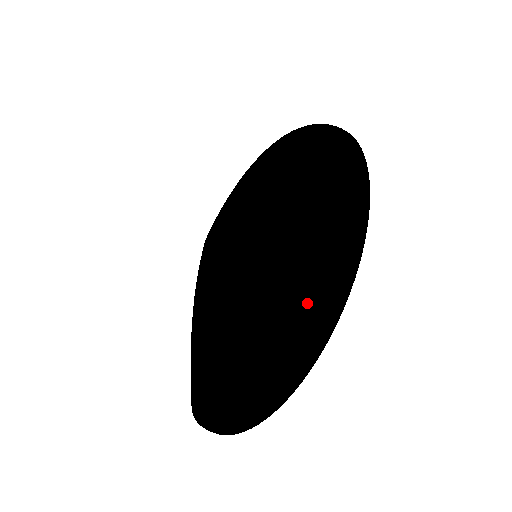
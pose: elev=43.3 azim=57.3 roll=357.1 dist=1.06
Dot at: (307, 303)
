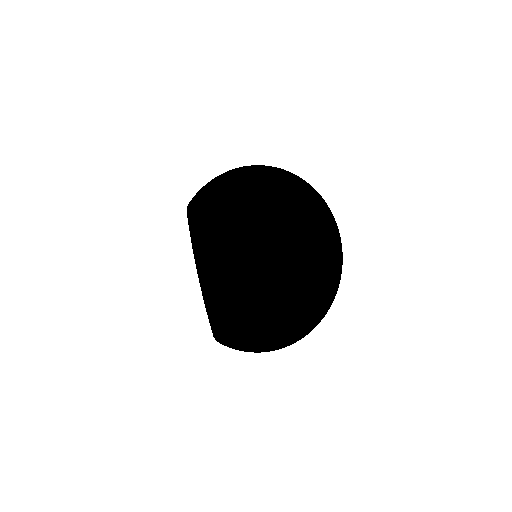
Dot at: (312, 316)
